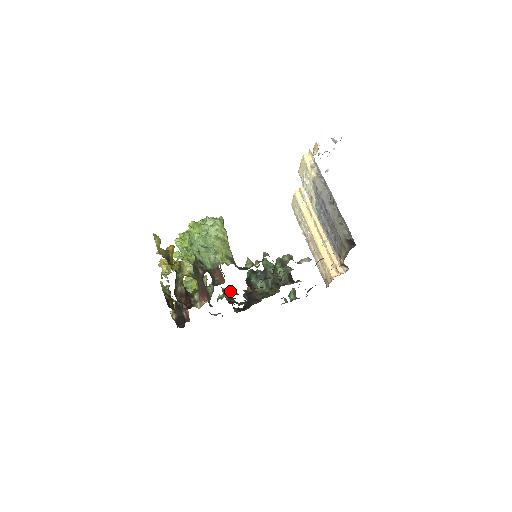
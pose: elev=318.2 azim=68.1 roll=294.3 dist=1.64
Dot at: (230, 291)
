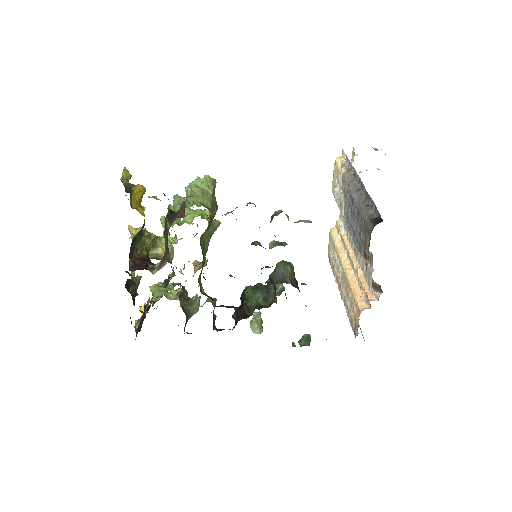
Dot at: occluded
